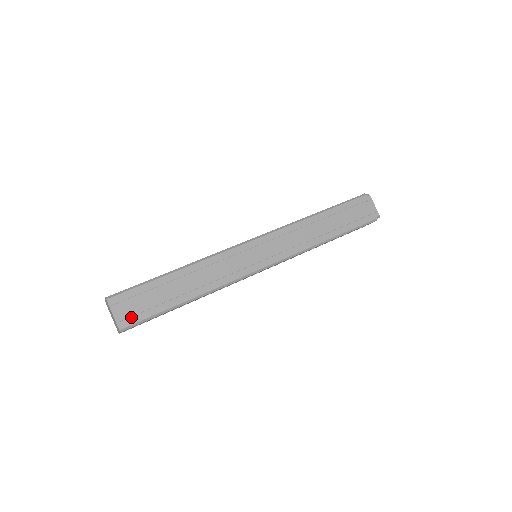
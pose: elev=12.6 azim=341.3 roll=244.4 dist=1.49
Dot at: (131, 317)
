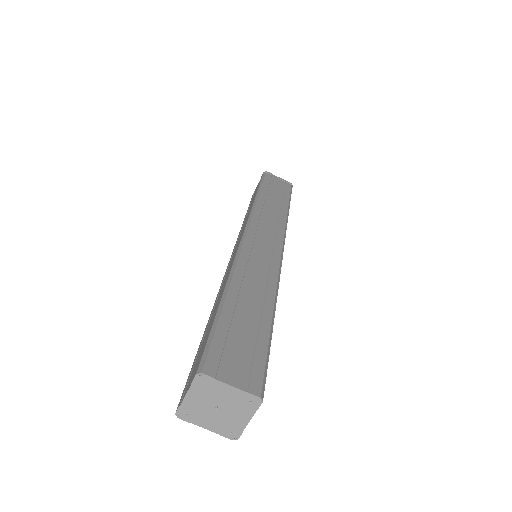
Dot at: (251, 372)
